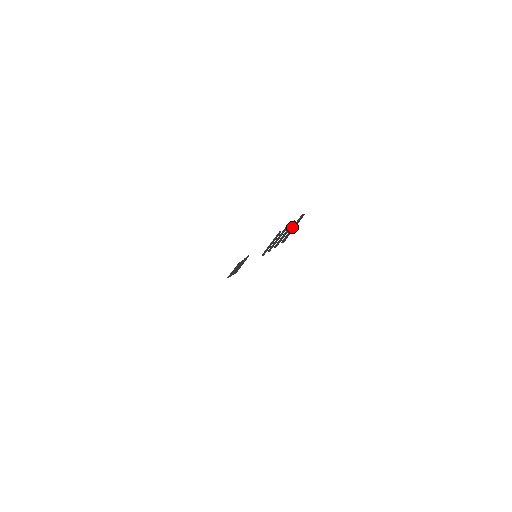
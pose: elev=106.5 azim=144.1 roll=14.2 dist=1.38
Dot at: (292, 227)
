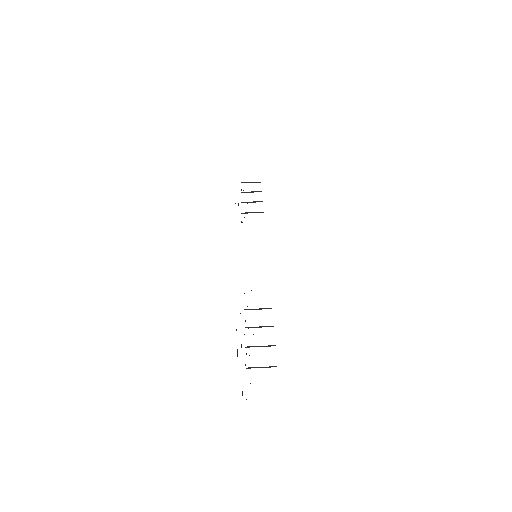
Dot at: (262, 367)
